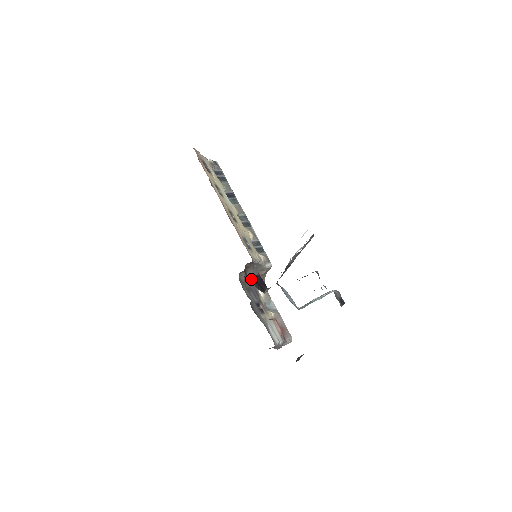
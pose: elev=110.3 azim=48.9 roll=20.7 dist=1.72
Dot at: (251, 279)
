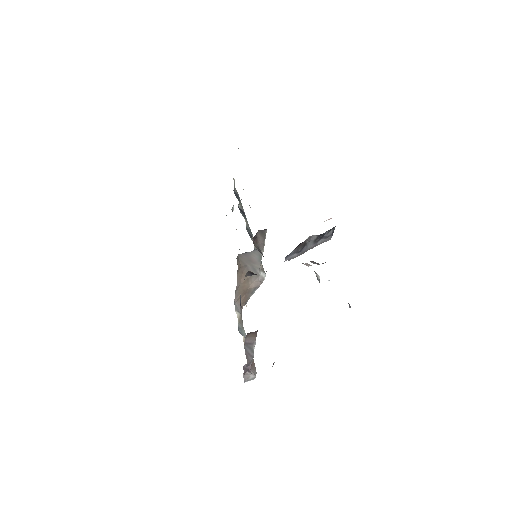
Dot at: occluded
